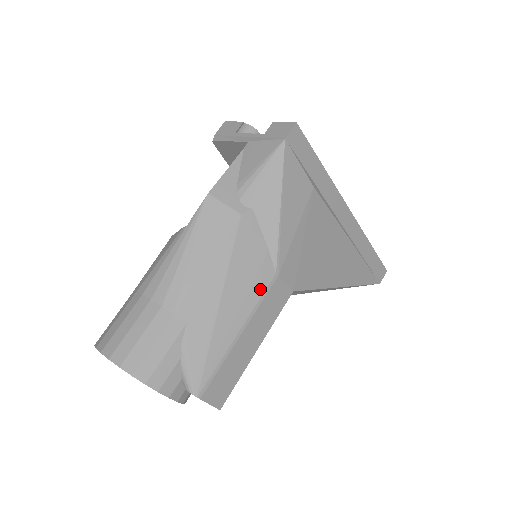
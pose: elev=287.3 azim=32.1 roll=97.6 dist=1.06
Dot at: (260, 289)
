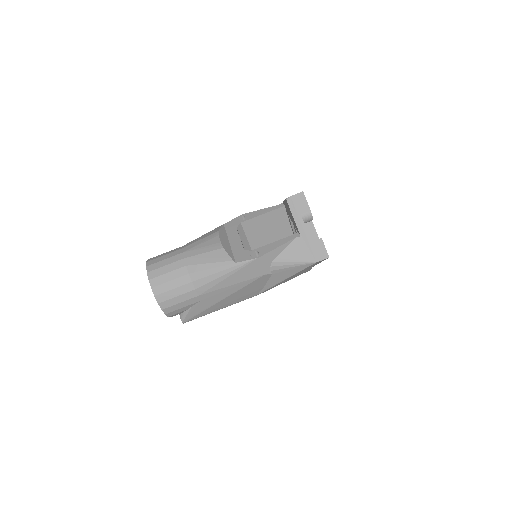
Dot at: (245, 298)
